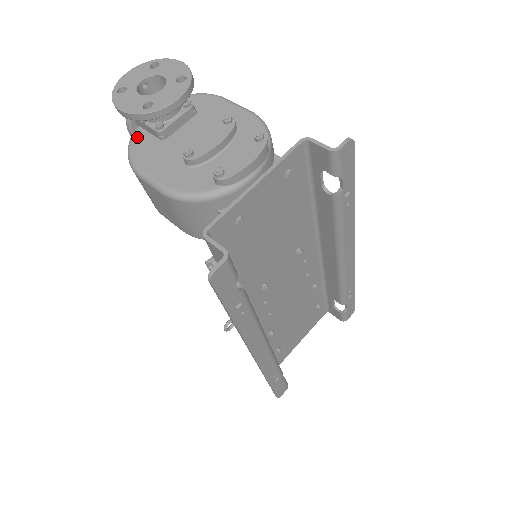
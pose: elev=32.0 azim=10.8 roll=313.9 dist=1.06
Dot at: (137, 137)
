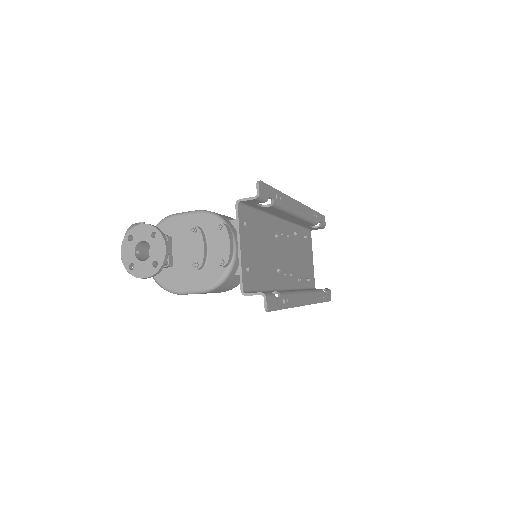
Dot at: (157, 276)
